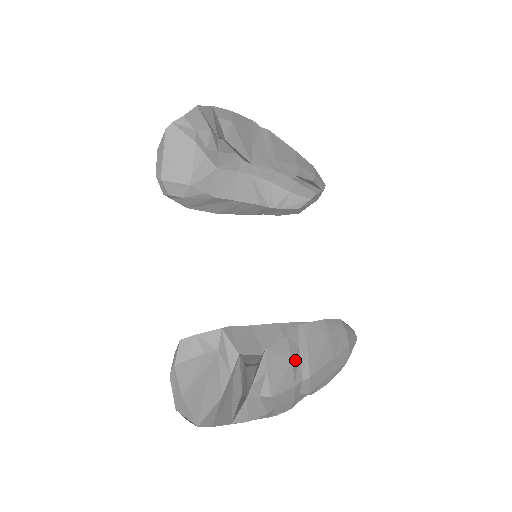
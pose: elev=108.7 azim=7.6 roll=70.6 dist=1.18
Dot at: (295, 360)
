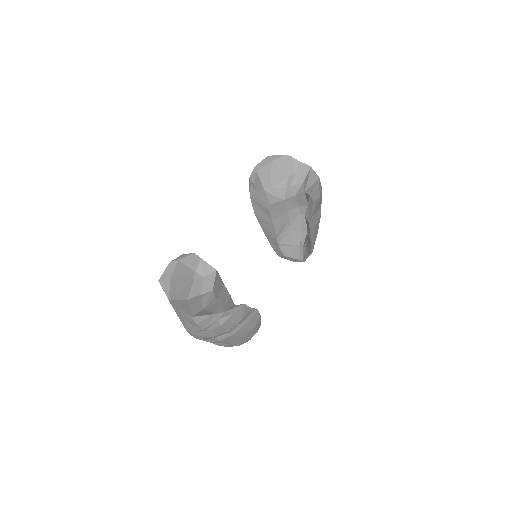
Dot at: (241, 321)
